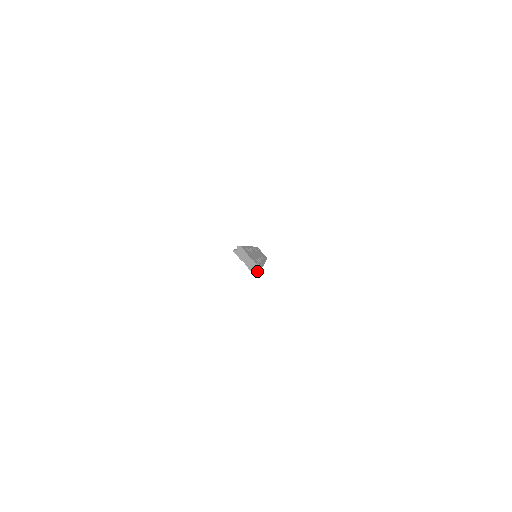
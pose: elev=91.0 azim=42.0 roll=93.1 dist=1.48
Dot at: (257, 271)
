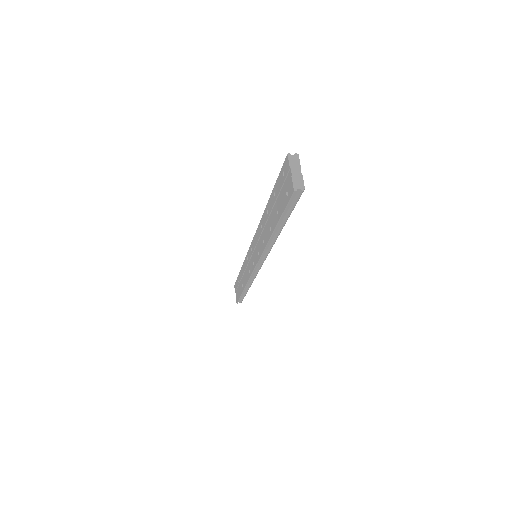
Dot at: (287, 209)
